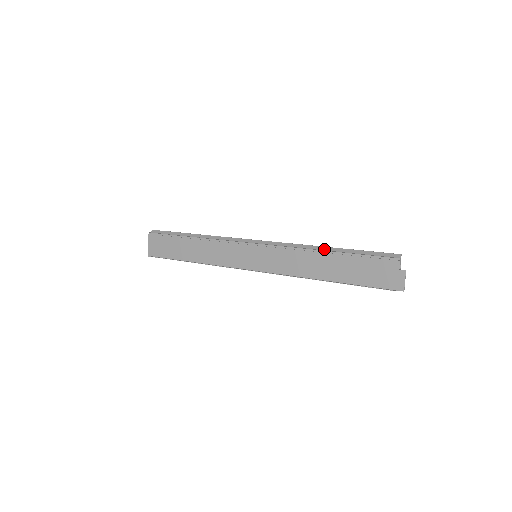
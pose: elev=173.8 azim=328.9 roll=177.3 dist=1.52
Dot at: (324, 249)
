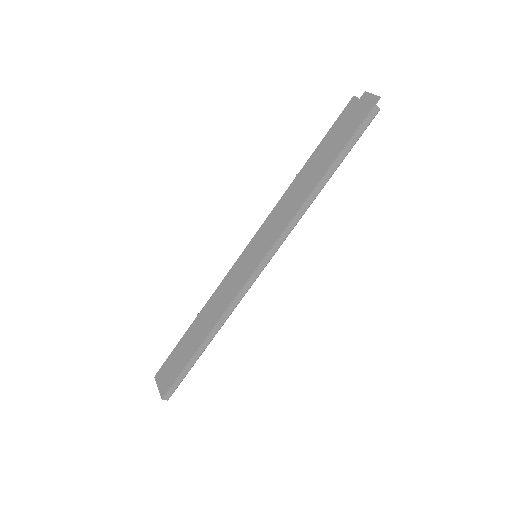
Dot at: occluded
